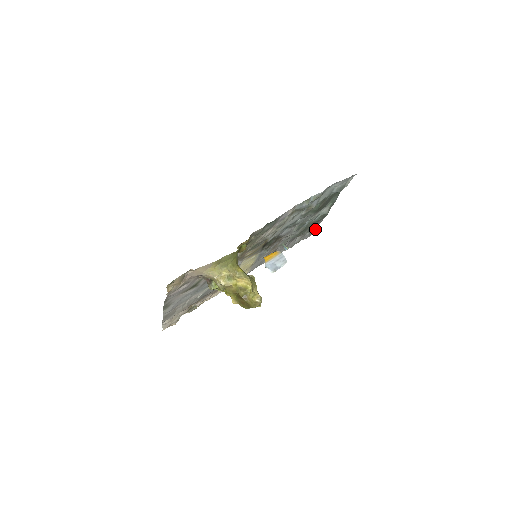
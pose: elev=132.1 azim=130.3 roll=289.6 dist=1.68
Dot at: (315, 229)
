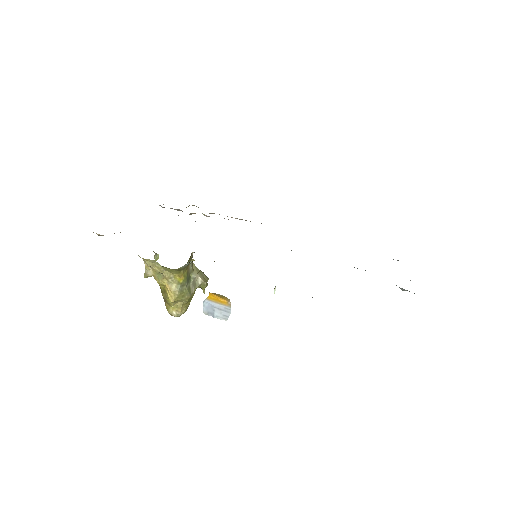
Dot at: occluded
